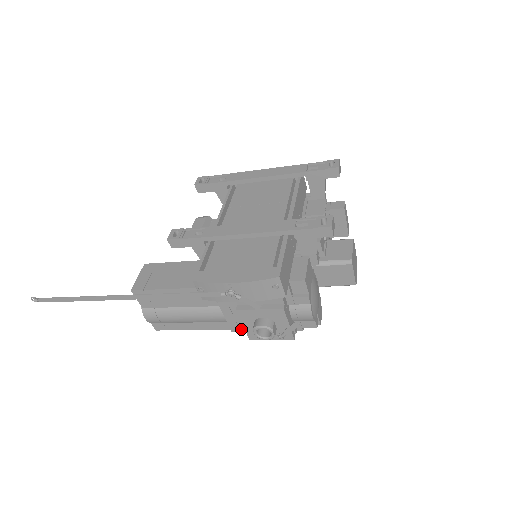
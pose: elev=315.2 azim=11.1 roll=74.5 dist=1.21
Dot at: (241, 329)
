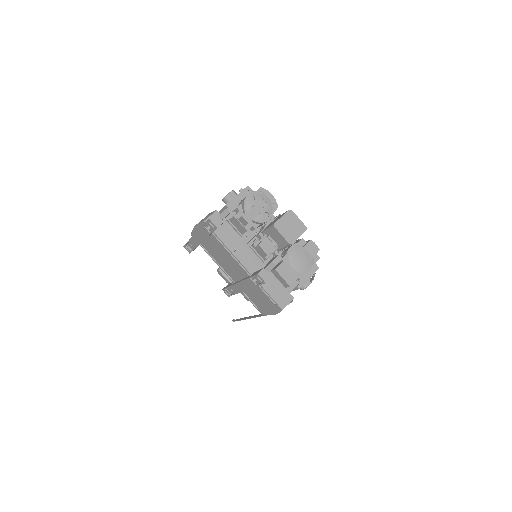
Dot at: occluded
